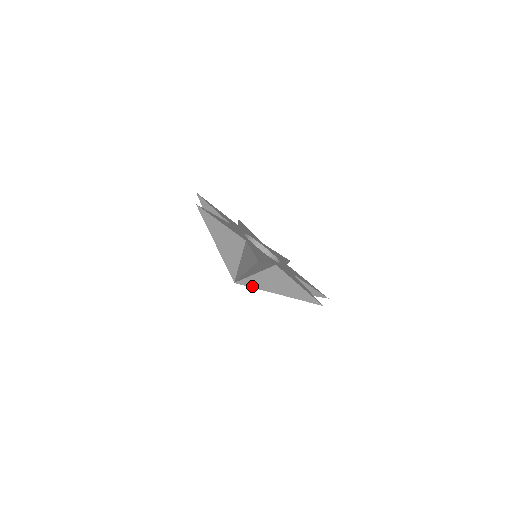
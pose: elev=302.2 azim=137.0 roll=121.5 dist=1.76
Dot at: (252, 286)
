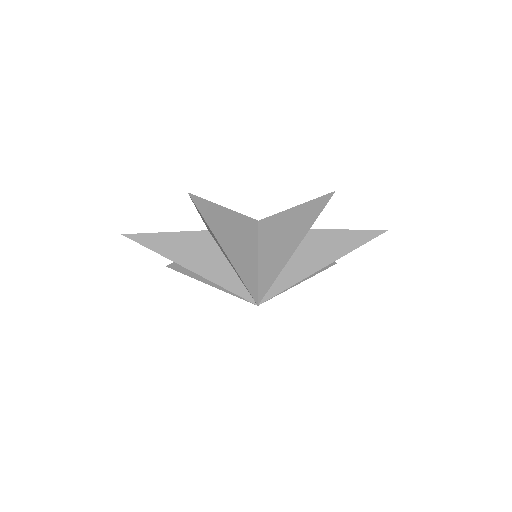
Dot at: (286, 287)
